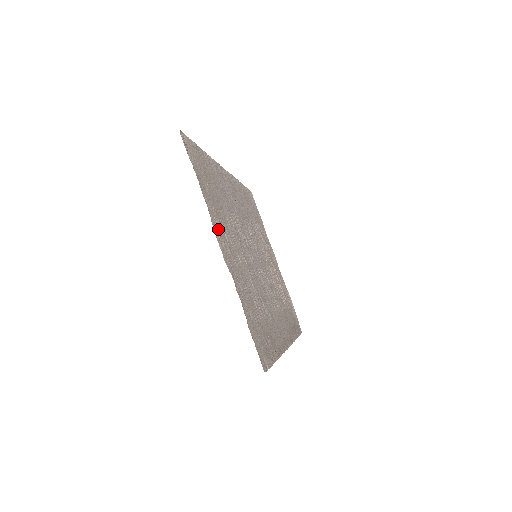
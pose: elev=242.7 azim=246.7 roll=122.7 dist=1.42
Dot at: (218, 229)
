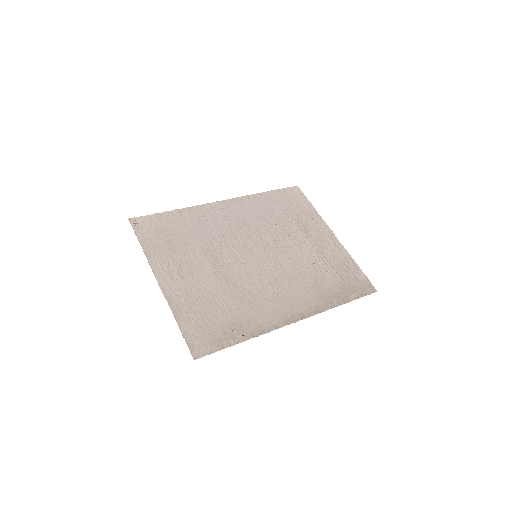
Dot at: (164, 268)
